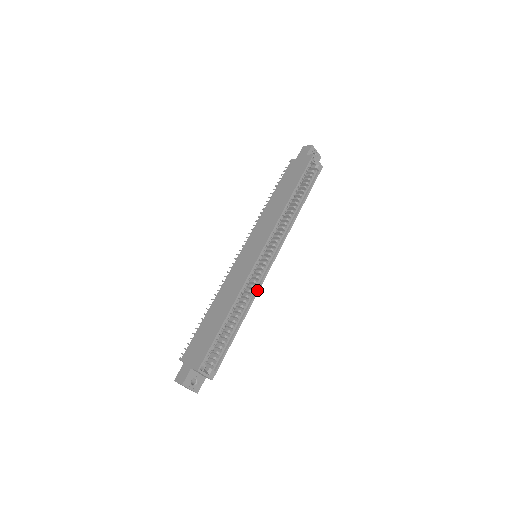
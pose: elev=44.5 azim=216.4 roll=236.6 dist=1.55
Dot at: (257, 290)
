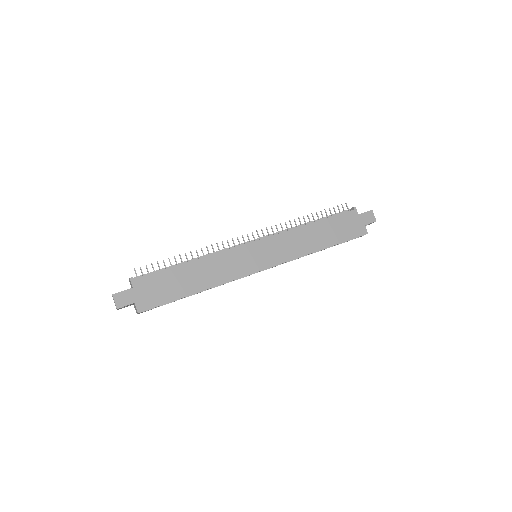
Dot at: occluded
